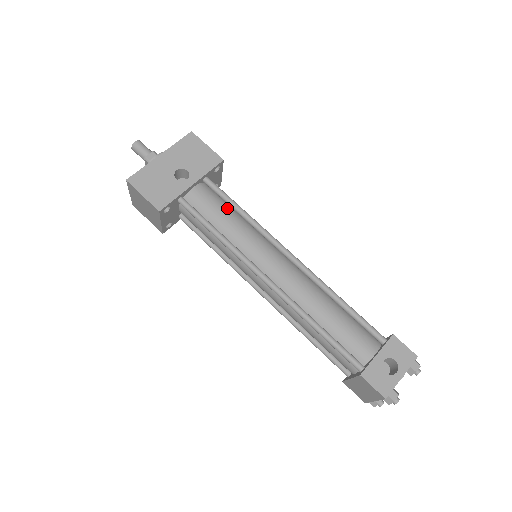
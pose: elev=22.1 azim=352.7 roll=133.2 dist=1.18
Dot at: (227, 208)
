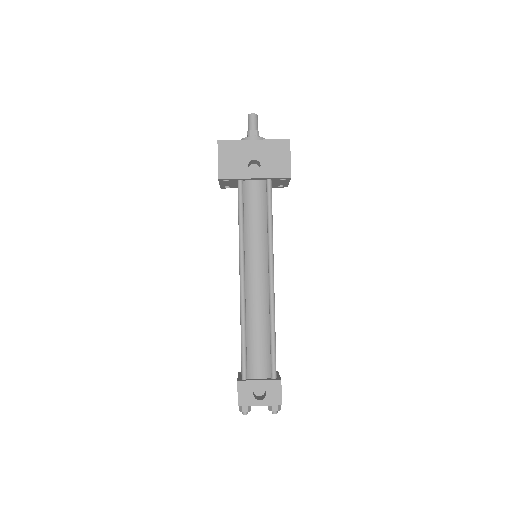
Dot at: (264, 211)
